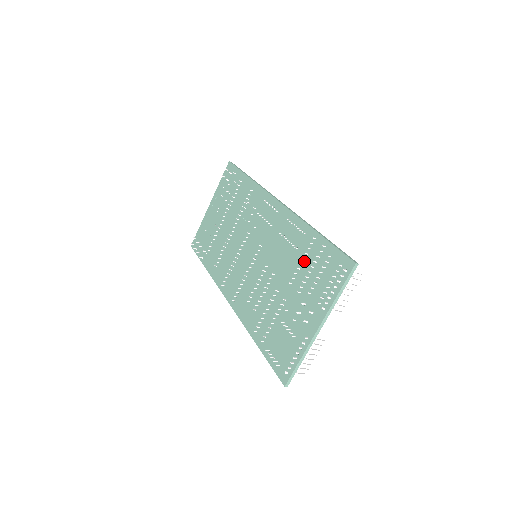
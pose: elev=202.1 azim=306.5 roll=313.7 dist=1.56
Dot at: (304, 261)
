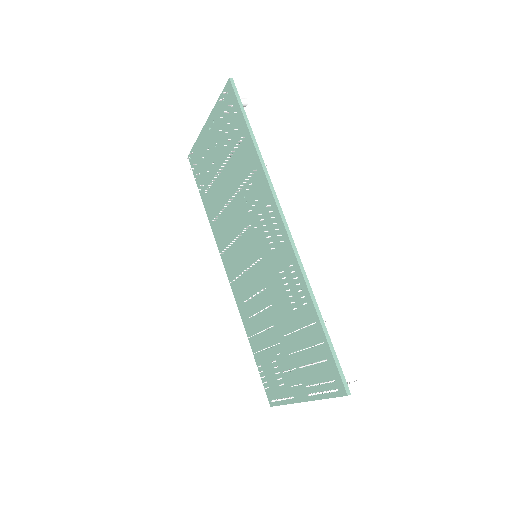
Dot at: (301, 331)
